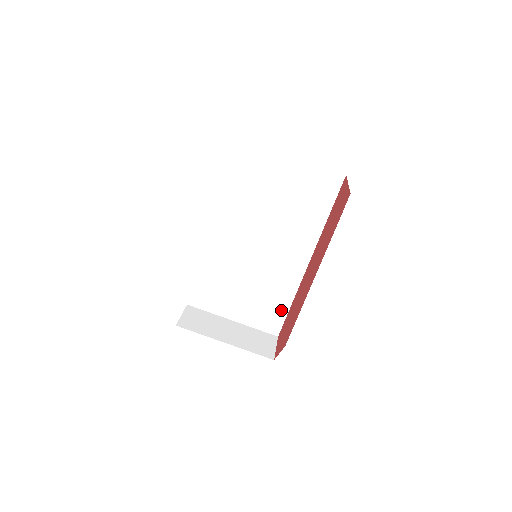
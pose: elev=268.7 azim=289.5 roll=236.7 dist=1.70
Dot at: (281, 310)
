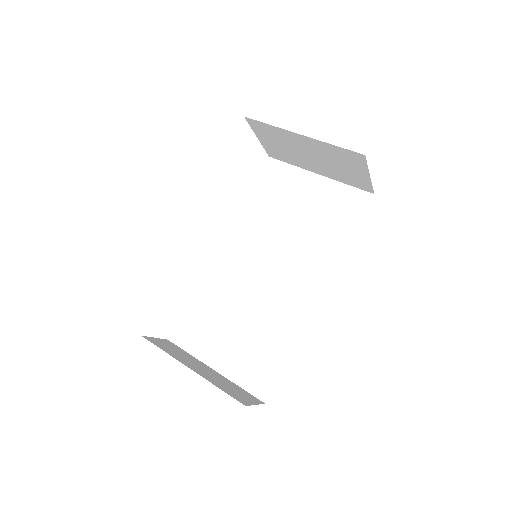
Dot at: (276, 361)
